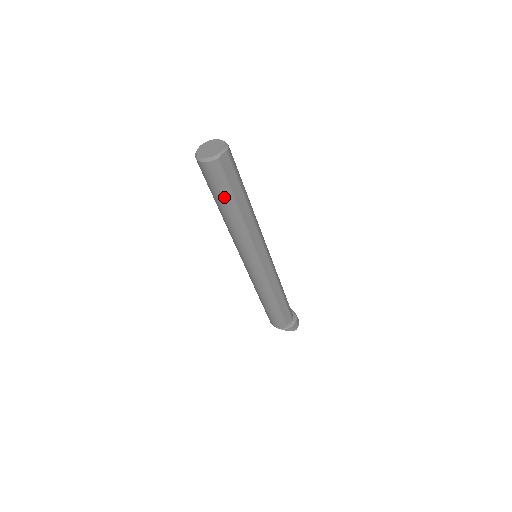
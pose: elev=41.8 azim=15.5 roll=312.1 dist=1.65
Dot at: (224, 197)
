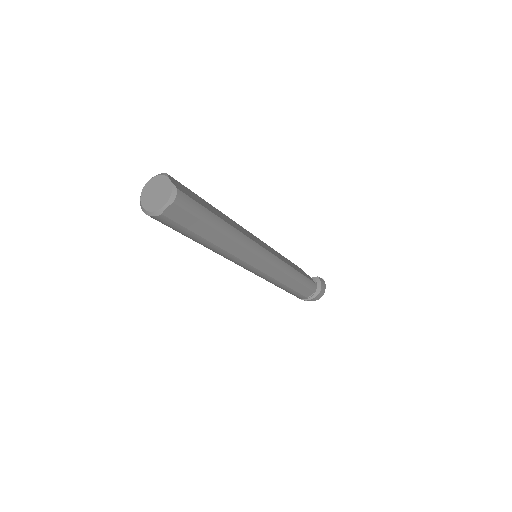
Dot at: (187, 236)
